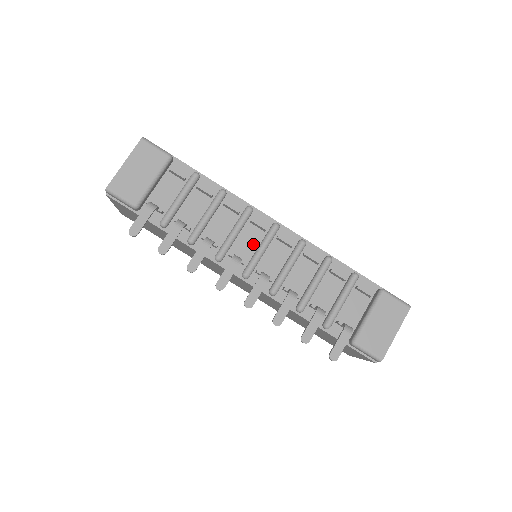
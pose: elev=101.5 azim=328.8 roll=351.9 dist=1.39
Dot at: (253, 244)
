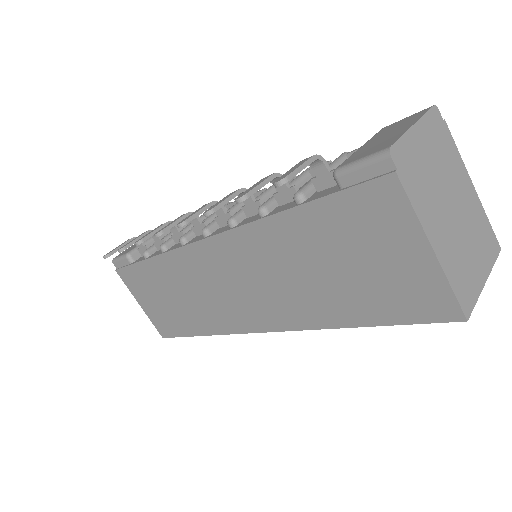
Dot at: occluded
